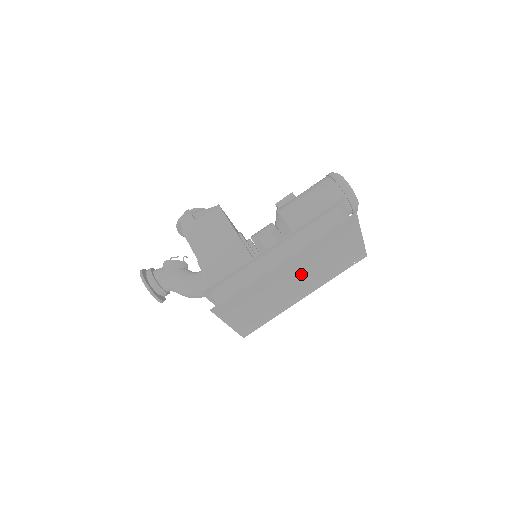
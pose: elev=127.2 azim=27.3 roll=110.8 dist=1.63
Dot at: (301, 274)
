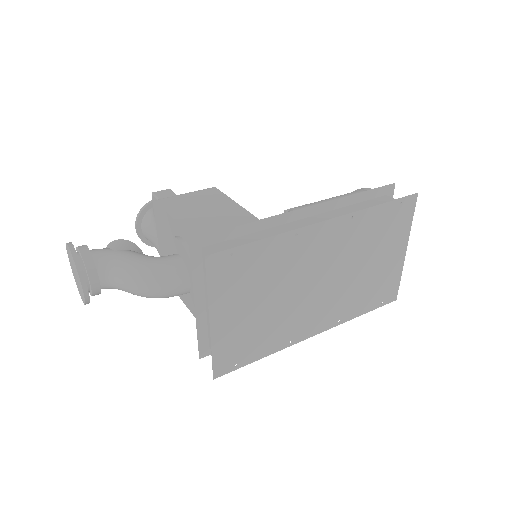
Dot at: (330, 273)
